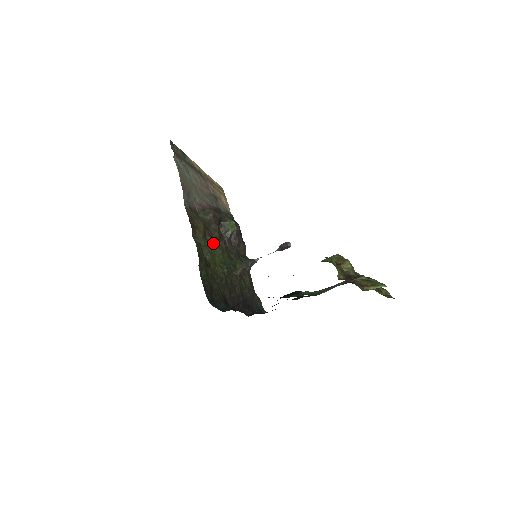
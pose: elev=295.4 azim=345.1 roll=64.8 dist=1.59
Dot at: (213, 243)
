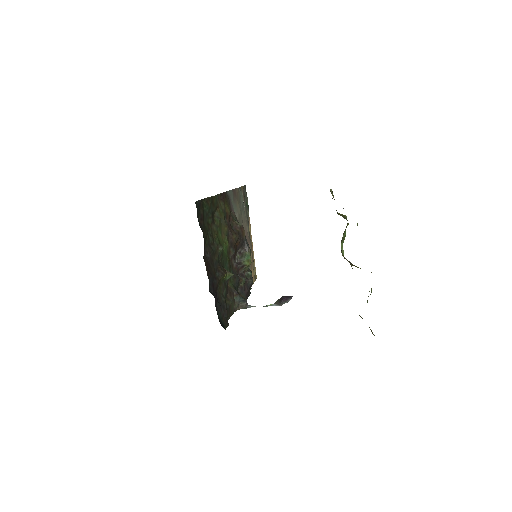
Dot at: (227, 229)
